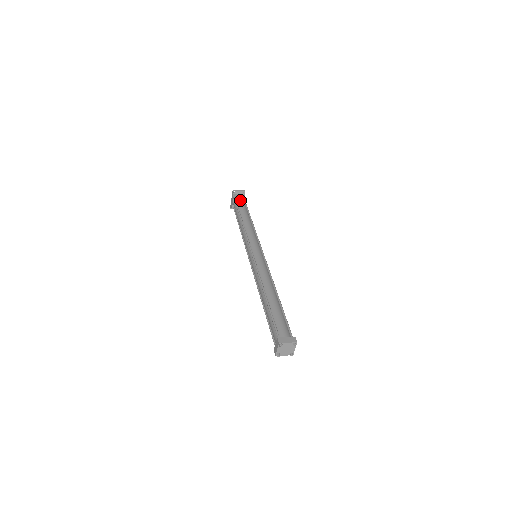
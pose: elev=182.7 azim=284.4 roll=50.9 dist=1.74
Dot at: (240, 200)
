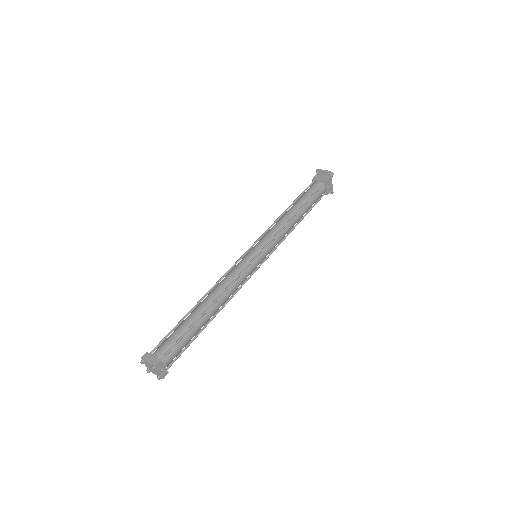
Dot at: (316, 183)
